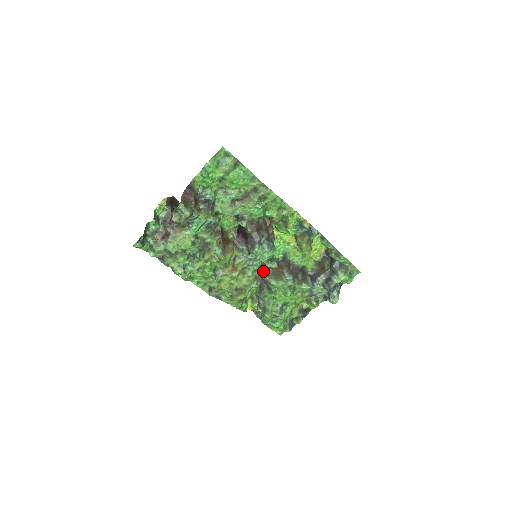
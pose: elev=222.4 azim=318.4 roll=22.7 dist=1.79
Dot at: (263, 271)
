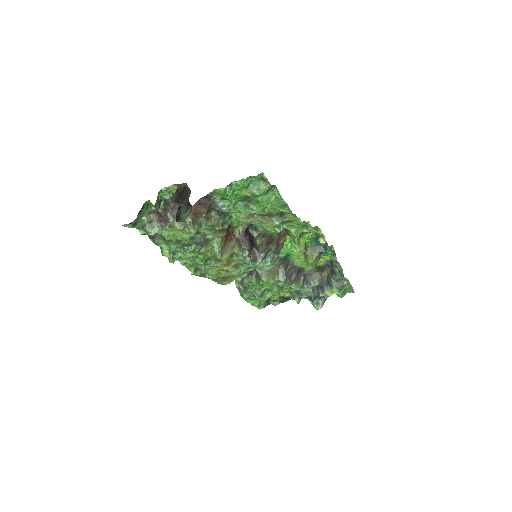
Dot at: occluded
